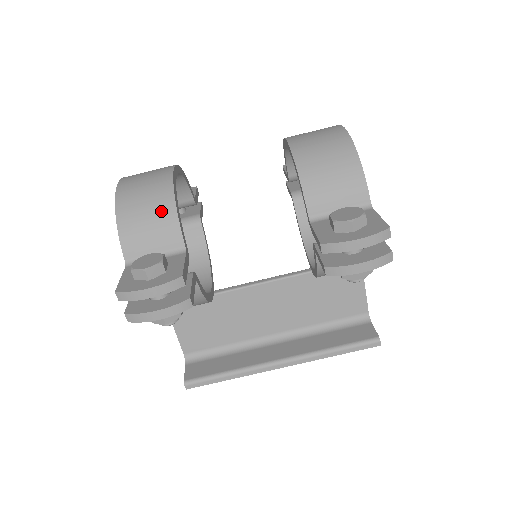
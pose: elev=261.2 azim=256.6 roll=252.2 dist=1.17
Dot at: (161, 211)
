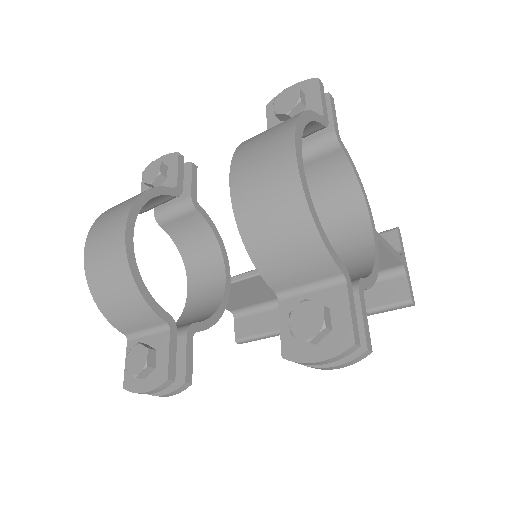
Dot at: (130, 298)
